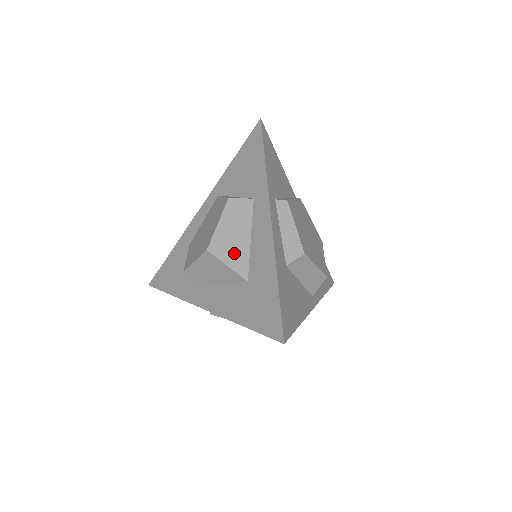
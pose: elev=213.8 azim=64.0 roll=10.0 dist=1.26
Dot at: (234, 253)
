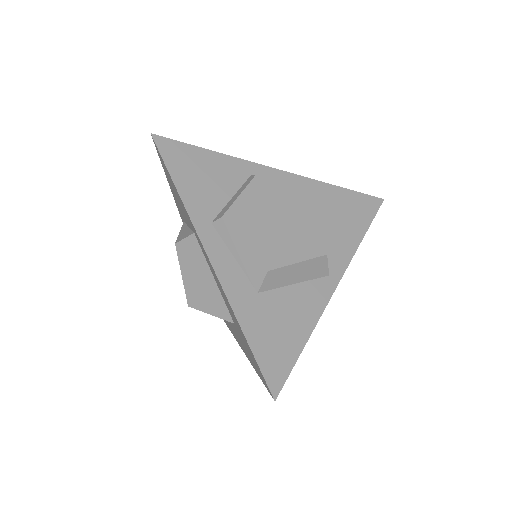
Dot at: (209, 300)
